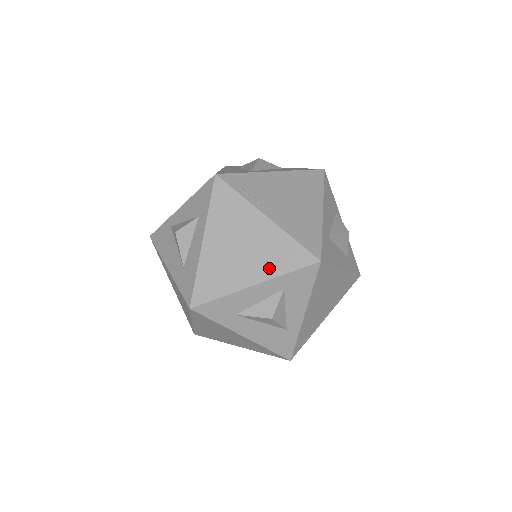
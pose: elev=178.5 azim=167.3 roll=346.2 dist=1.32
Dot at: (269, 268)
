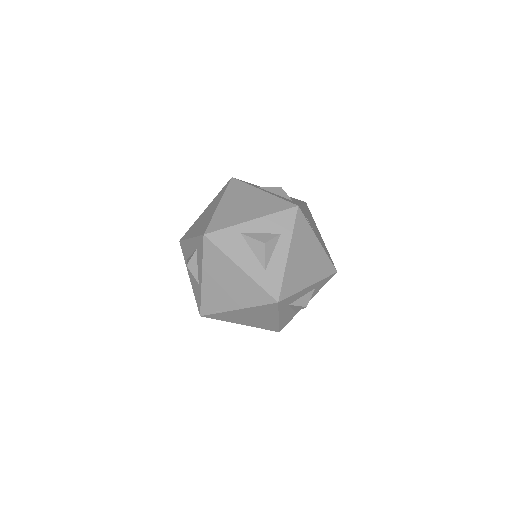
Dot at: (317, 275)
